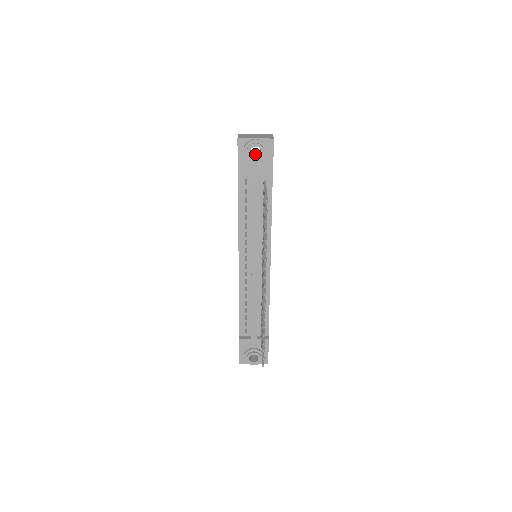
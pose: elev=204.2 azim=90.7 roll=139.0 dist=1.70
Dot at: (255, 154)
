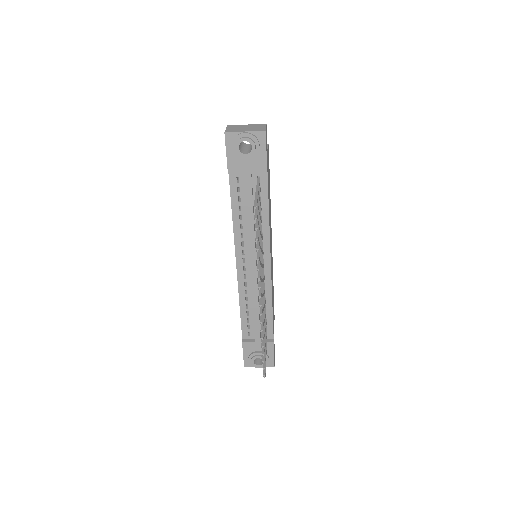
Dot at: (247, 148)
